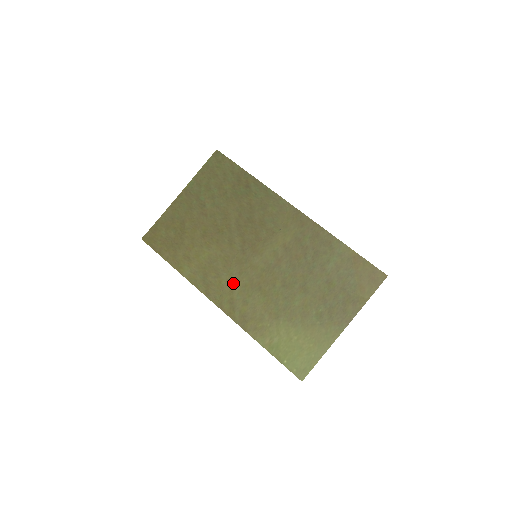
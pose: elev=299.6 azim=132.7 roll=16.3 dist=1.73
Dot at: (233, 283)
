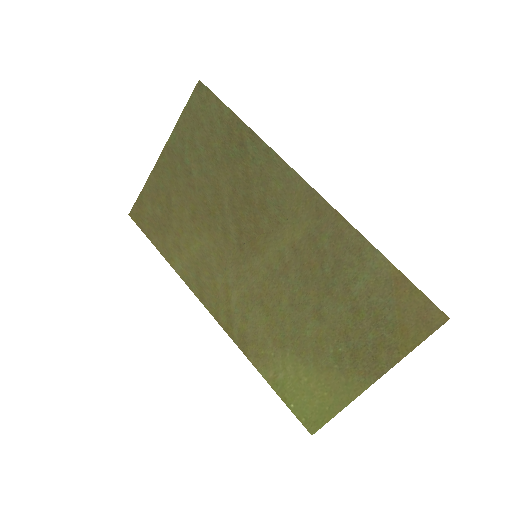
Dot at: (230, 290)
